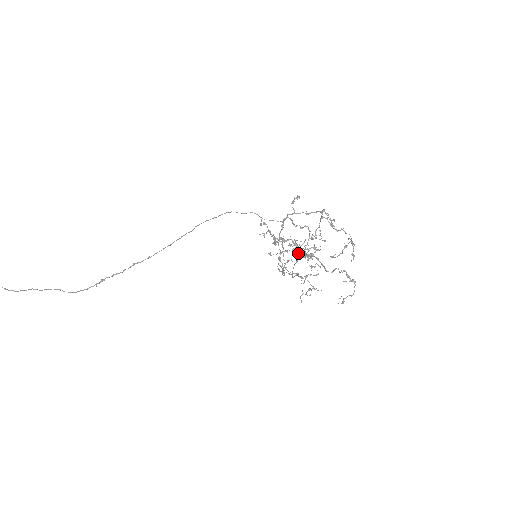
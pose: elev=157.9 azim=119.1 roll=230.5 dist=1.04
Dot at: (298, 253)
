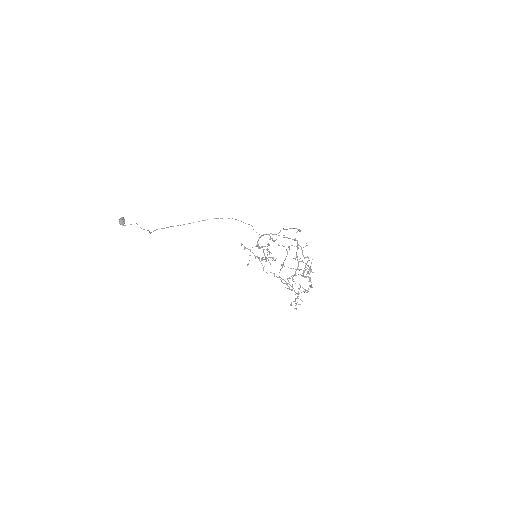
Dot at: occluded
